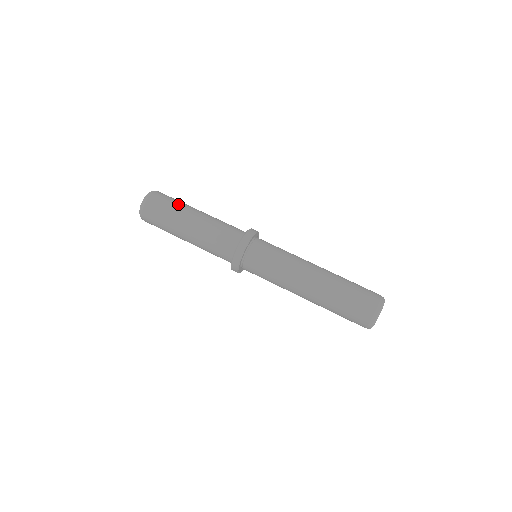
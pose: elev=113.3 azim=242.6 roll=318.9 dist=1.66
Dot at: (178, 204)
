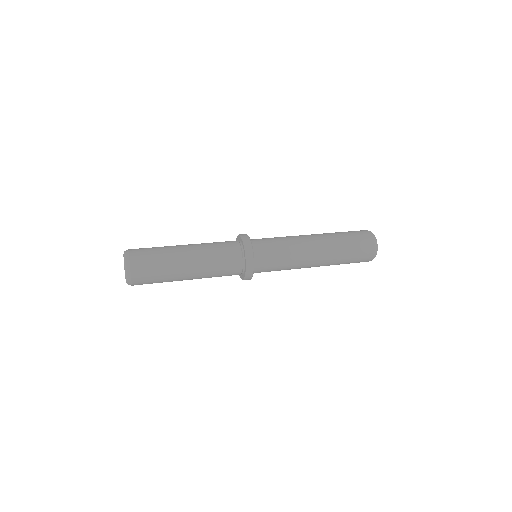
Dot at: (161, 247)
